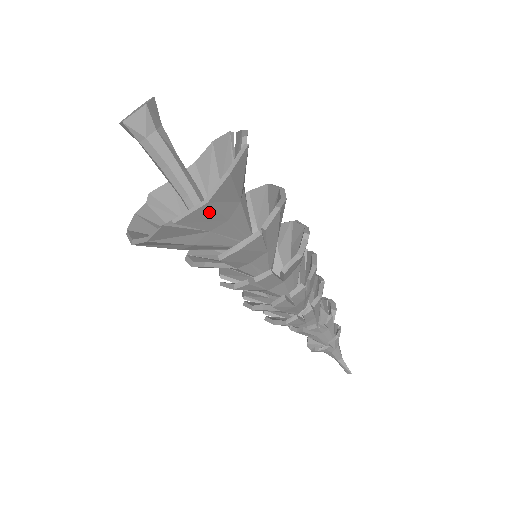
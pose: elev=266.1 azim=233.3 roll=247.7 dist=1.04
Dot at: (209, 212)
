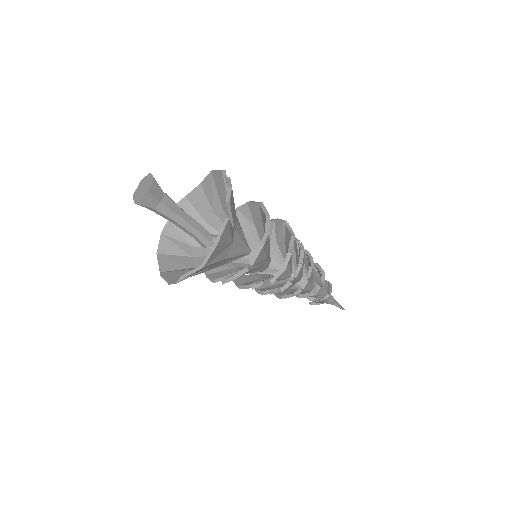
Dot at: (207, 266)
